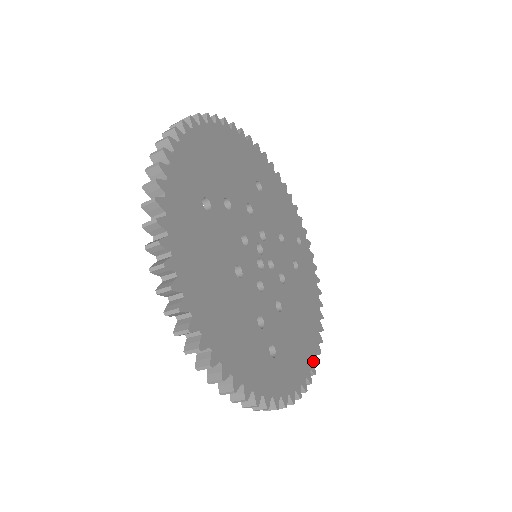
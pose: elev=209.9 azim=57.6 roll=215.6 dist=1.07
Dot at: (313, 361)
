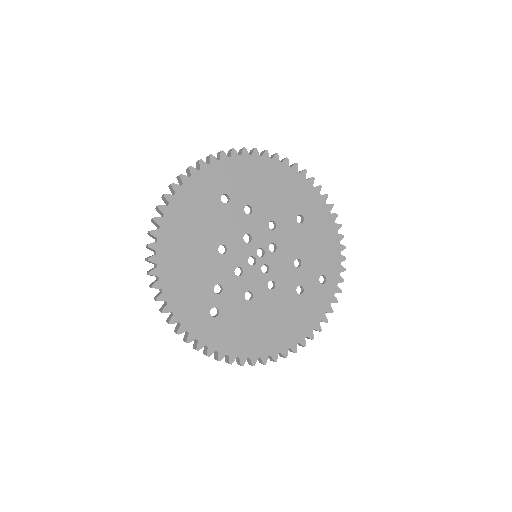
Dot at: (259, 357)
